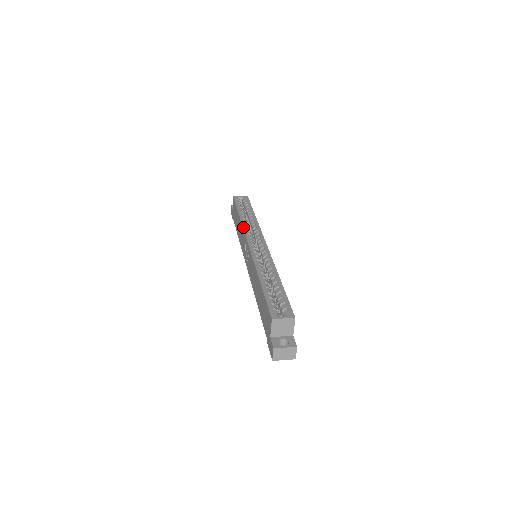
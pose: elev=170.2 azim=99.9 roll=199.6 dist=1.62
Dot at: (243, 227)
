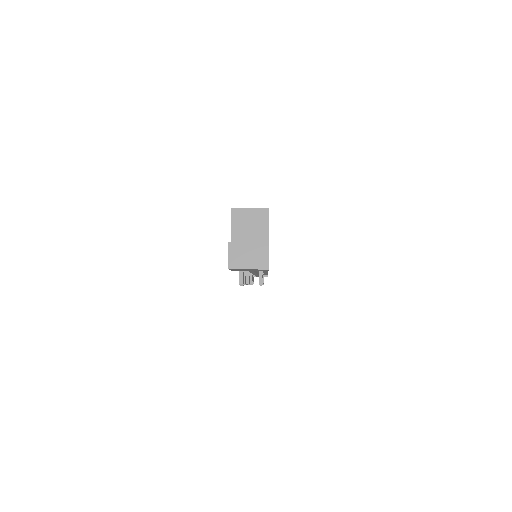
Dot at: occluded
